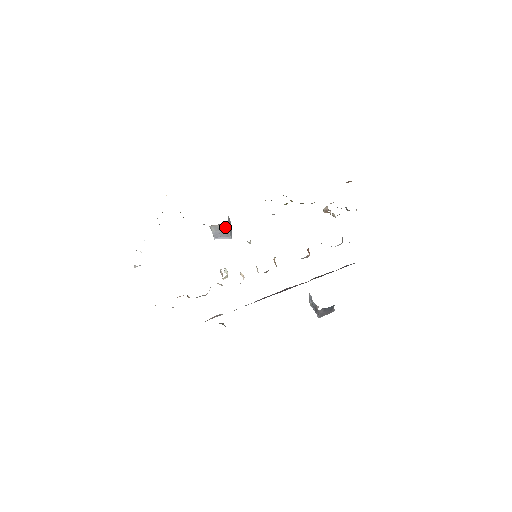
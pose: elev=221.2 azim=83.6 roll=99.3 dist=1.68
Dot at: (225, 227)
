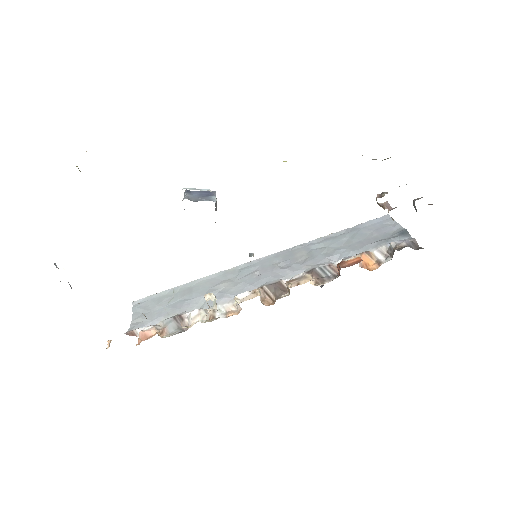
Dot at: occluded
